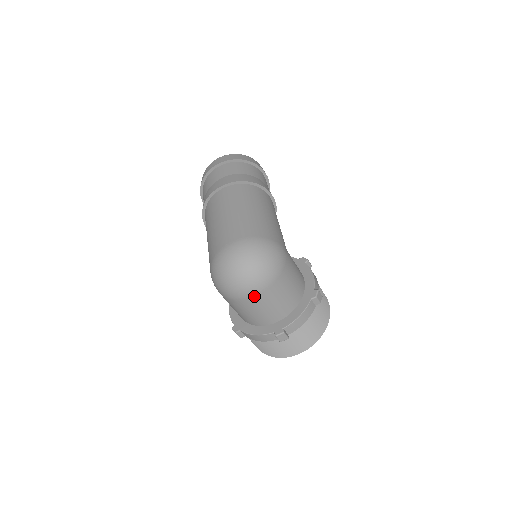
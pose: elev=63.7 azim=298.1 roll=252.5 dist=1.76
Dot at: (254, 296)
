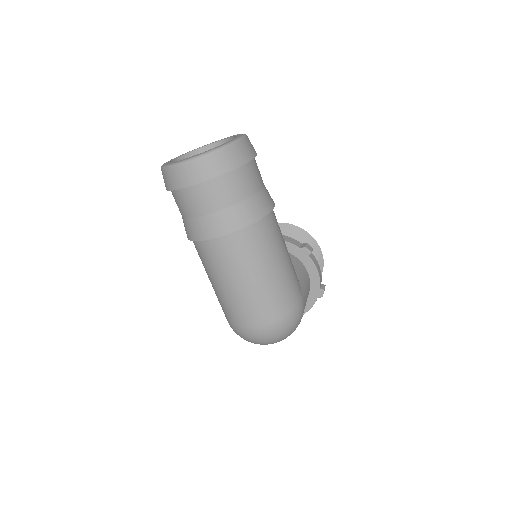
Dot at: occluded
